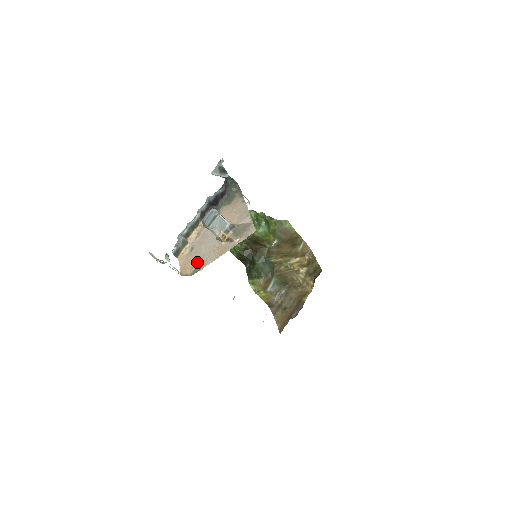
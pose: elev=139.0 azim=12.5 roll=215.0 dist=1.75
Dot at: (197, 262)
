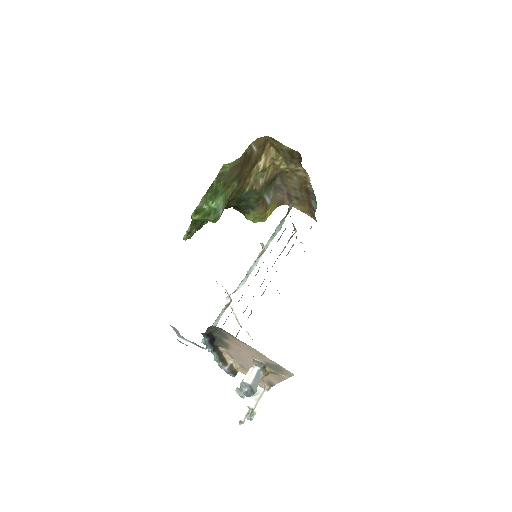
Dot at: (263, 379)
